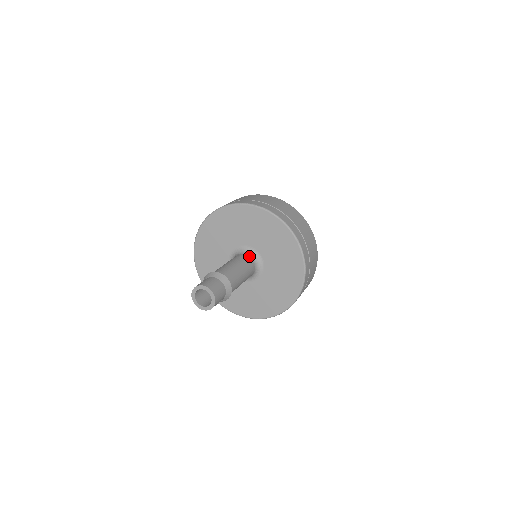
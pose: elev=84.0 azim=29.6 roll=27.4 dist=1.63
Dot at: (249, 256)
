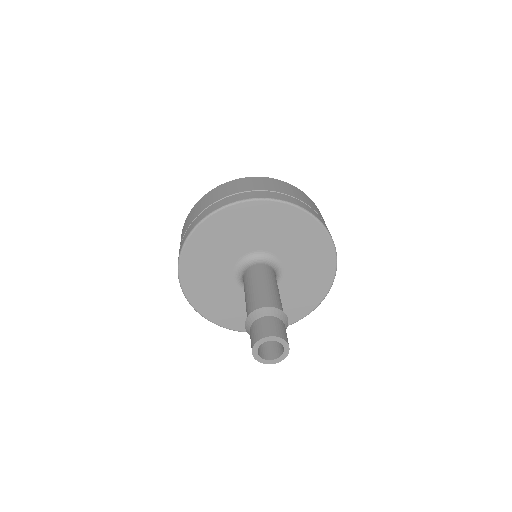
Dot at: (255, 264)
